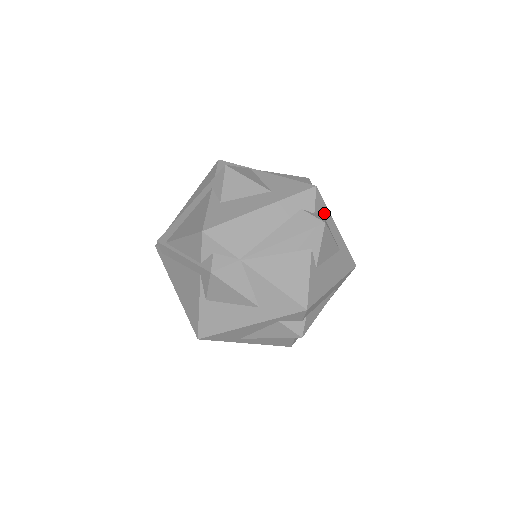
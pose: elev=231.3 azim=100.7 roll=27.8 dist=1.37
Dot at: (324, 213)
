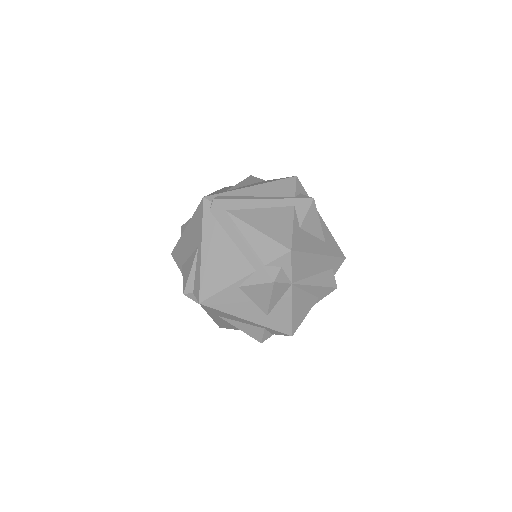
Dot at: occluded
